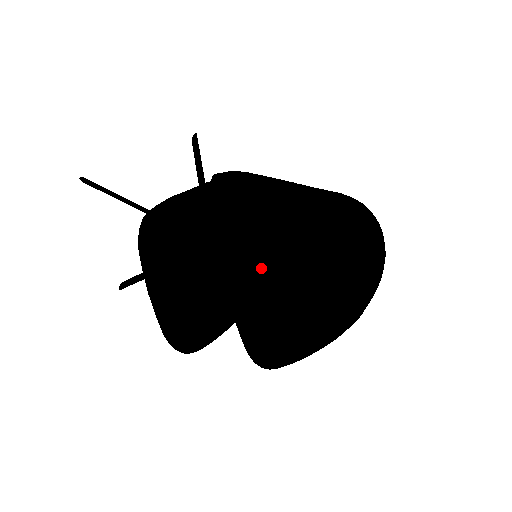
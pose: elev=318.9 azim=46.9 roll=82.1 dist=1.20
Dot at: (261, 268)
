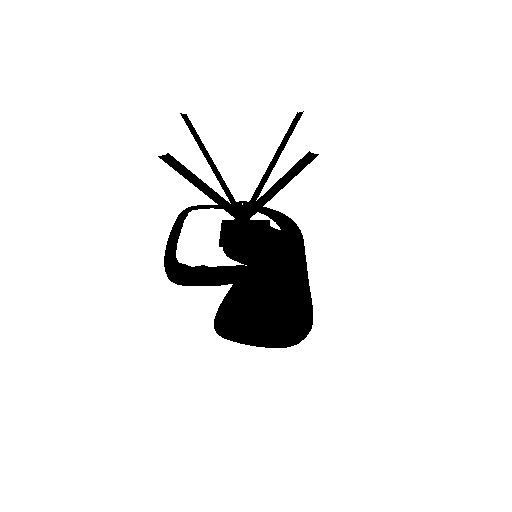
Dot at: occluded
